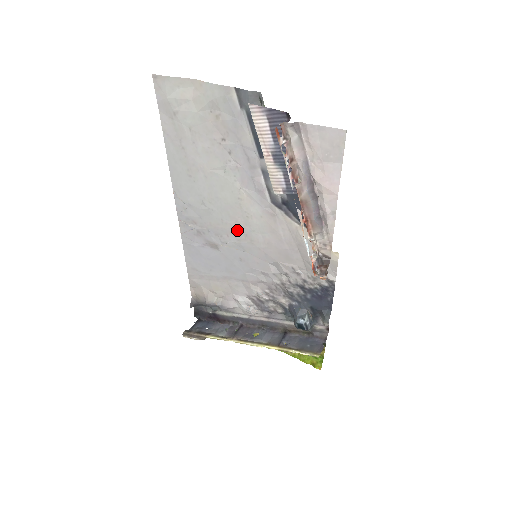
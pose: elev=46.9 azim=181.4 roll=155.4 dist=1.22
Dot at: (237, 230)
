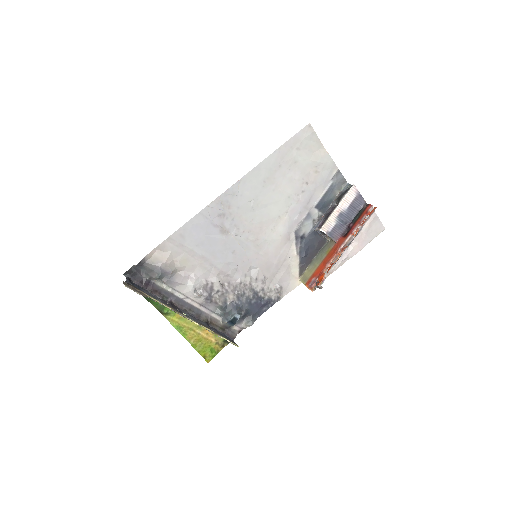
Dot at: (255, 232)
